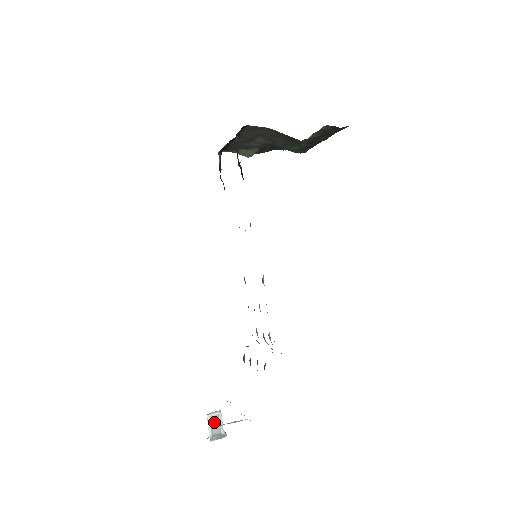
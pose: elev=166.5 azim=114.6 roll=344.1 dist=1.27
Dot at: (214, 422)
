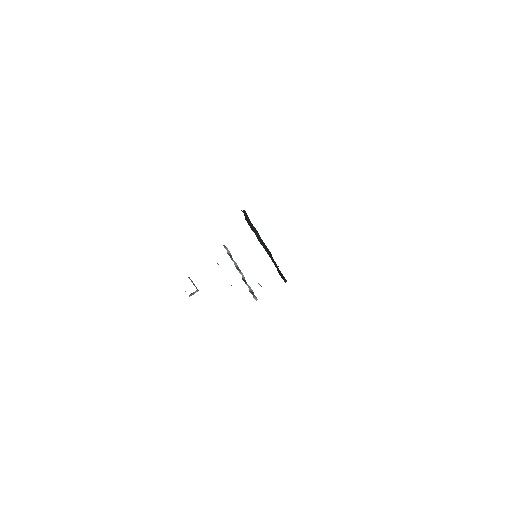
Dot at: (193, 292)
